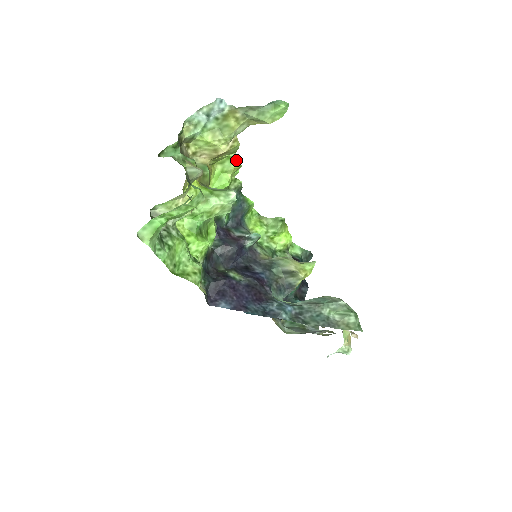
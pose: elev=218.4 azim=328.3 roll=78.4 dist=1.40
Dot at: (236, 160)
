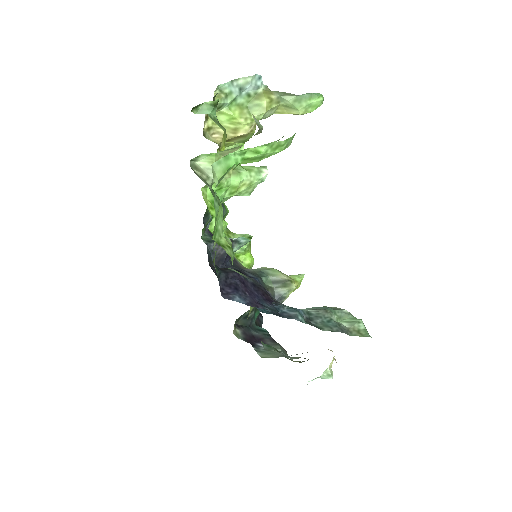
Dot at: occluded
